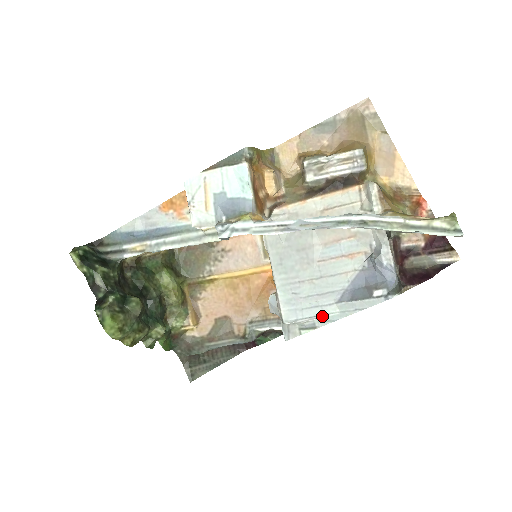
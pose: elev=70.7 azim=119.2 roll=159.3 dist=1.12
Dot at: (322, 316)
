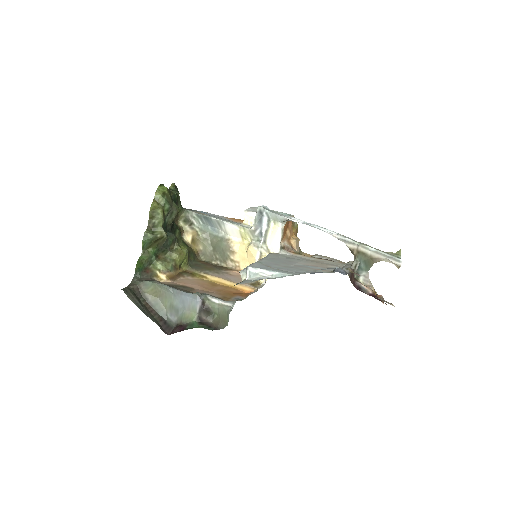
Dot at: (279, 272)
